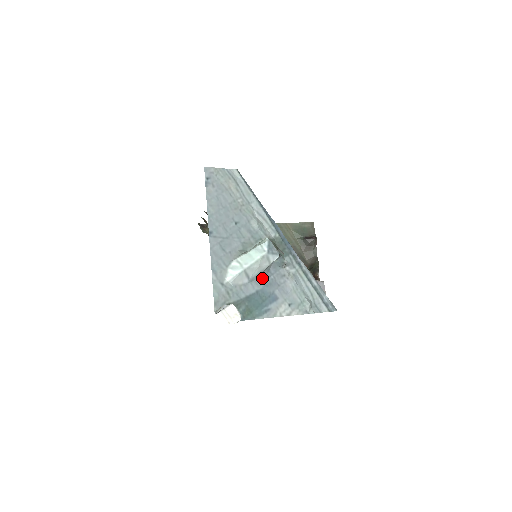
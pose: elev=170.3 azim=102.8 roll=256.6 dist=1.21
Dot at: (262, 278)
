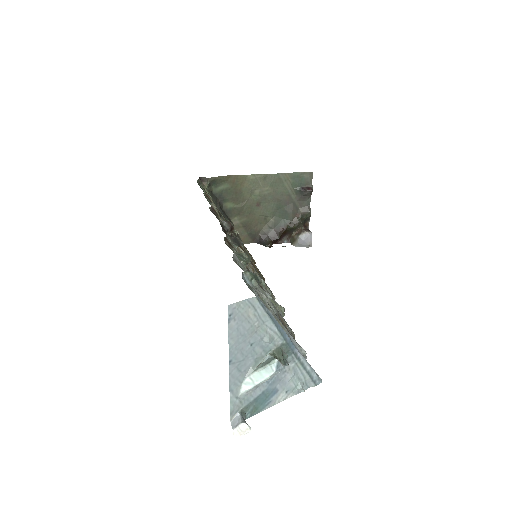
Dot at: (268, 380)
